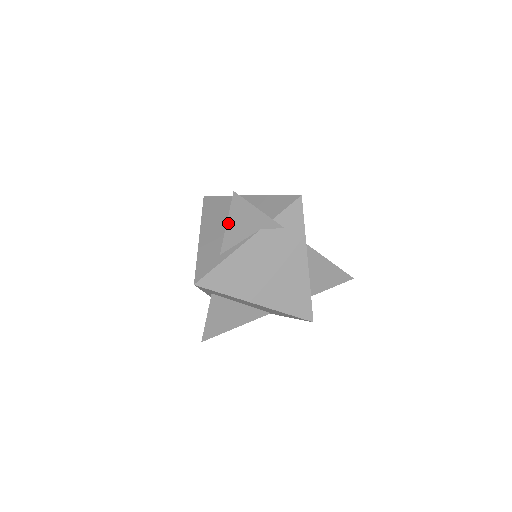
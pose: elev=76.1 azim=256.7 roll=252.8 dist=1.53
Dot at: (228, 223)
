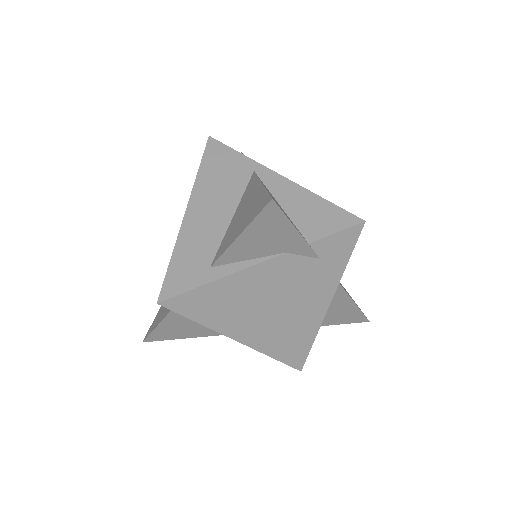
Dot at: (242, 235)
